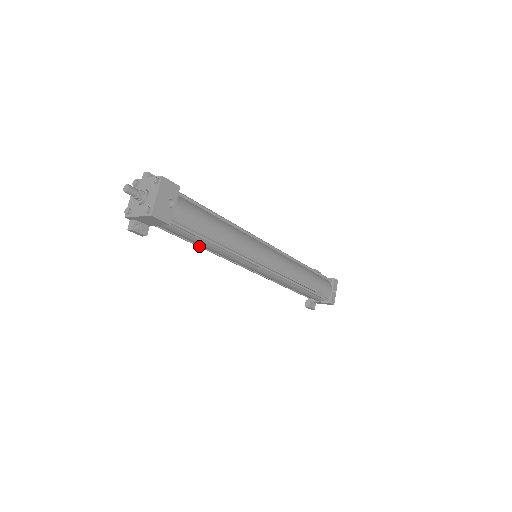
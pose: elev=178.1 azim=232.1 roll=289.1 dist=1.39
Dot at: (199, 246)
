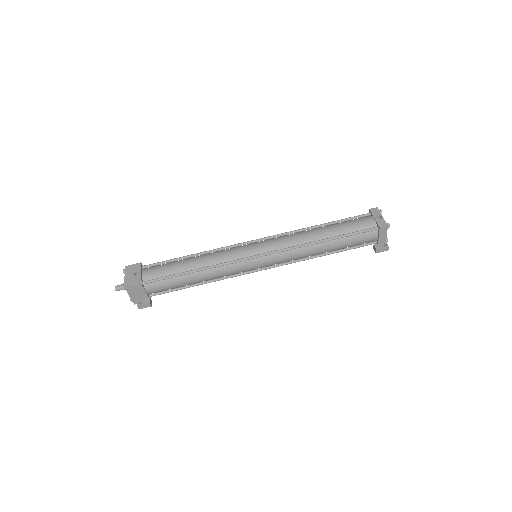
Dot at: (200, 284)
